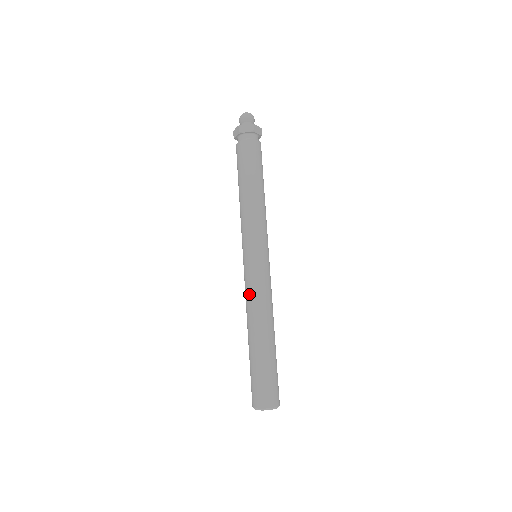
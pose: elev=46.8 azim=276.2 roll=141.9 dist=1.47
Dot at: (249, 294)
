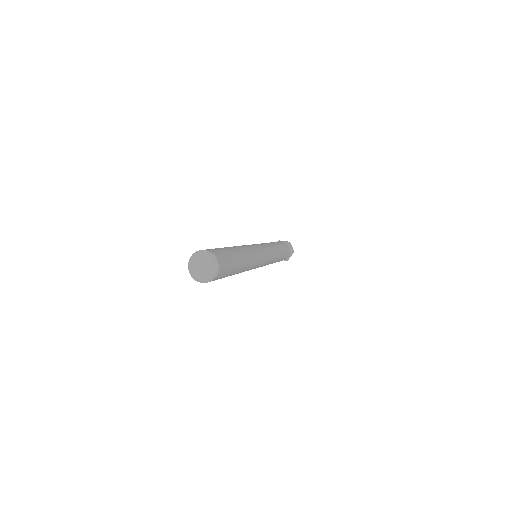
Dot at: occluded
